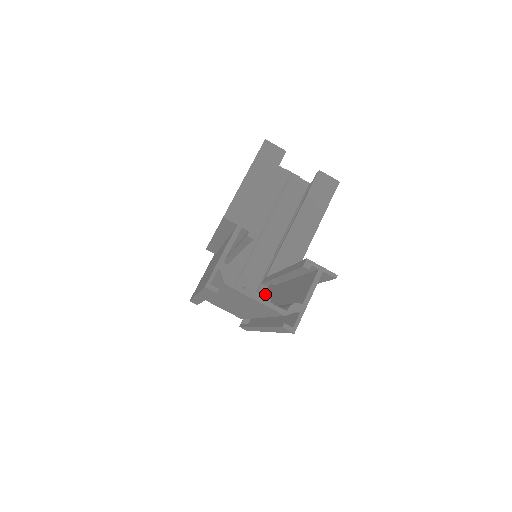
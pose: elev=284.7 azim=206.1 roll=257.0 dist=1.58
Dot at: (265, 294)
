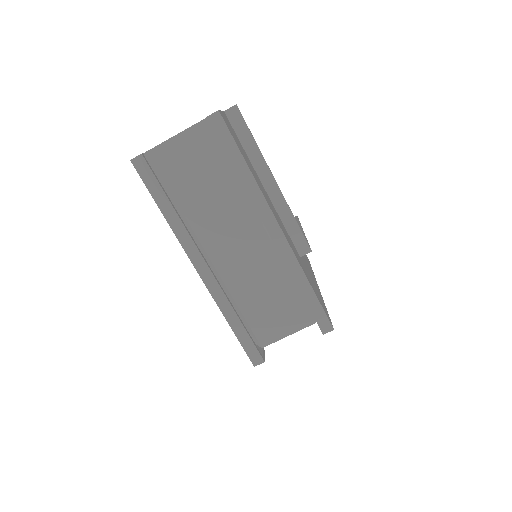
Dot at: occluded
